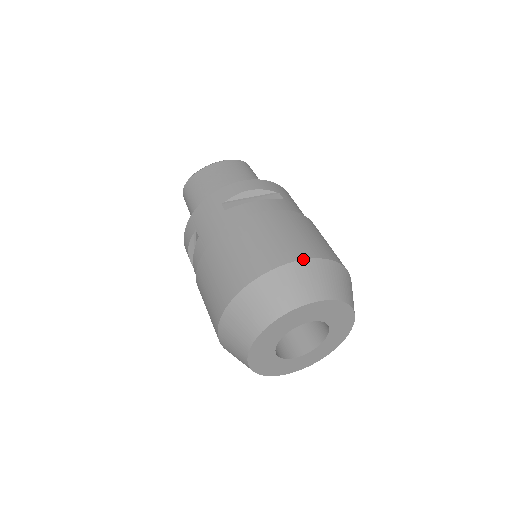
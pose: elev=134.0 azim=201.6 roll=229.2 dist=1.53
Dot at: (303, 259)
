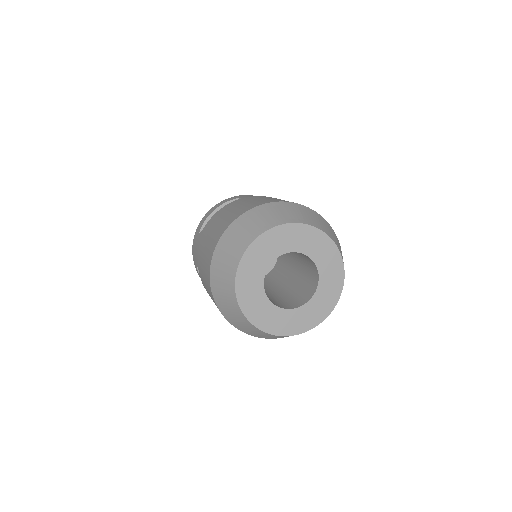
Dot at: (241, 215)
